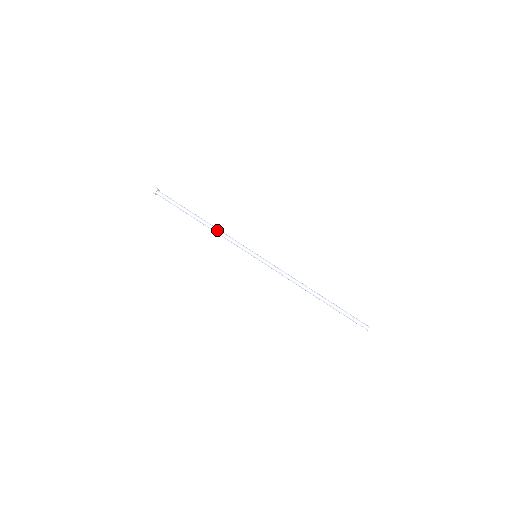
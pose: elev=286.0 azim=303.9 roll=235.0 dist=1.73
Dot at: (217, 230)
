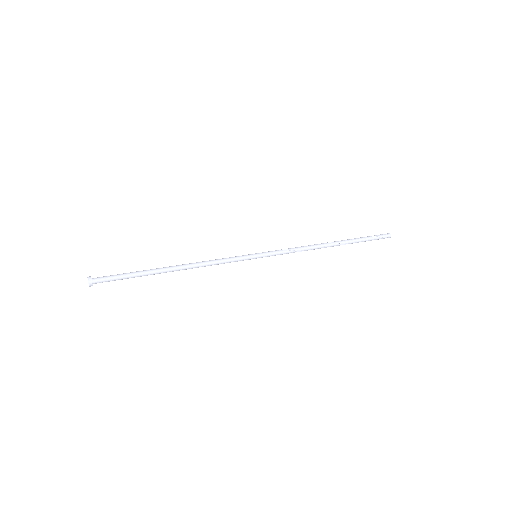
Dot at: (198, 263)
